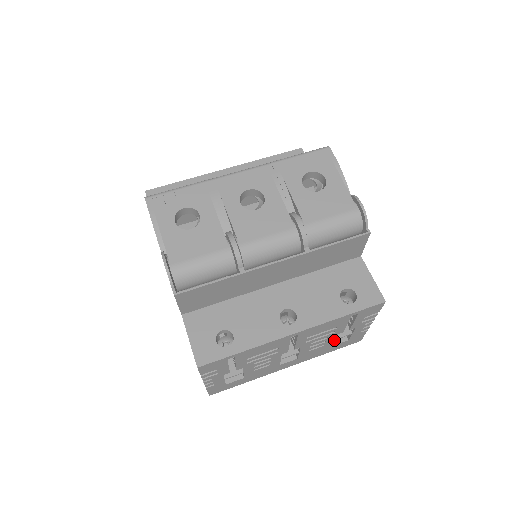
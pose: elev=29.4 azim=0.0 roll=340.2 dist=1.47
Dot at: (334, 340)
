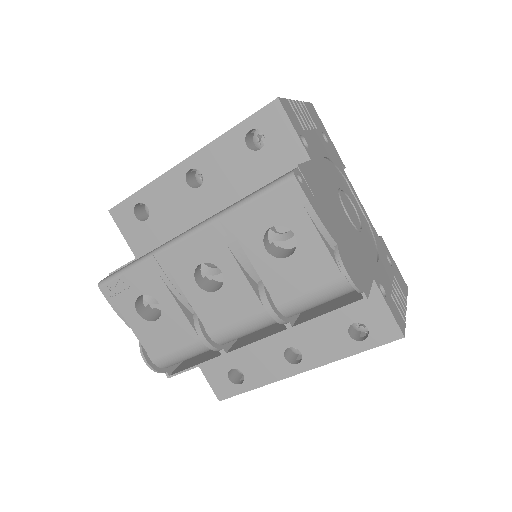
Dot at: occluded
